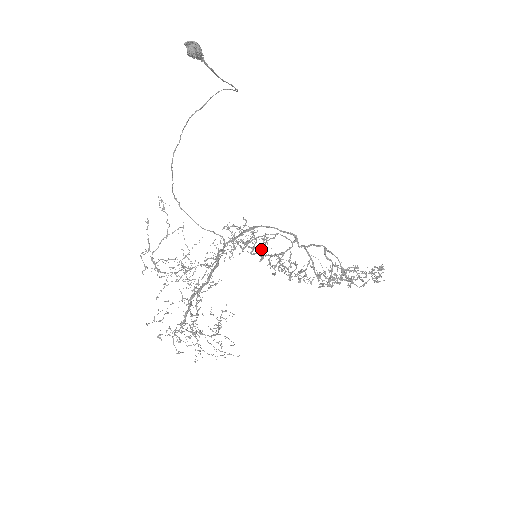
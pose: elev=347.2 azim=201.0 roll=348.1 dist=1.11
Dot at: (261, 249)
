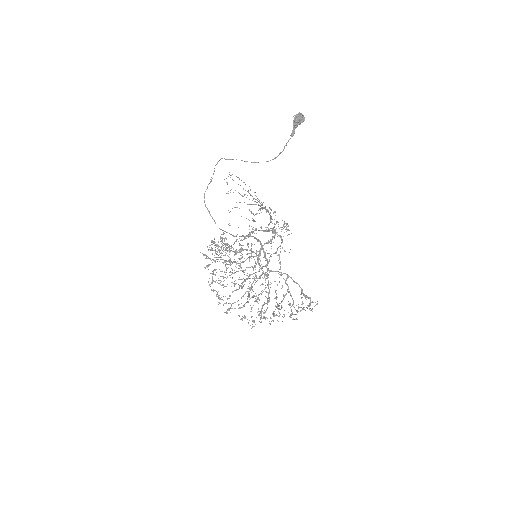
Dot at: (243, 262)
